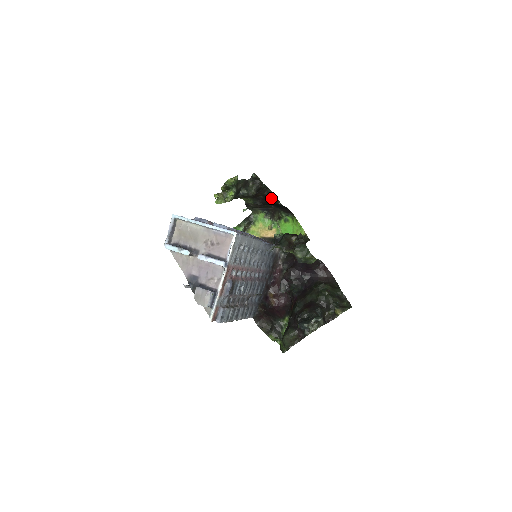
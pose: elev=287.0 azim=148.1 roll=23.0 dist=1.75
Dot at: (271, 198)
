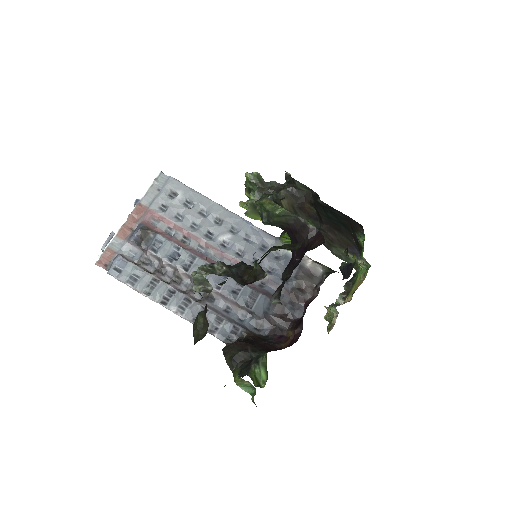
Dot at: (319, 204)
